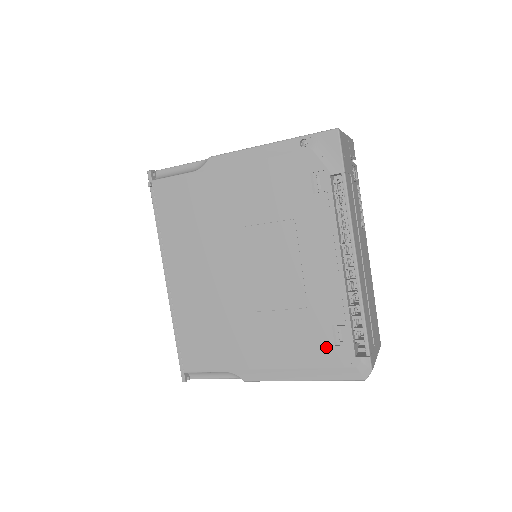
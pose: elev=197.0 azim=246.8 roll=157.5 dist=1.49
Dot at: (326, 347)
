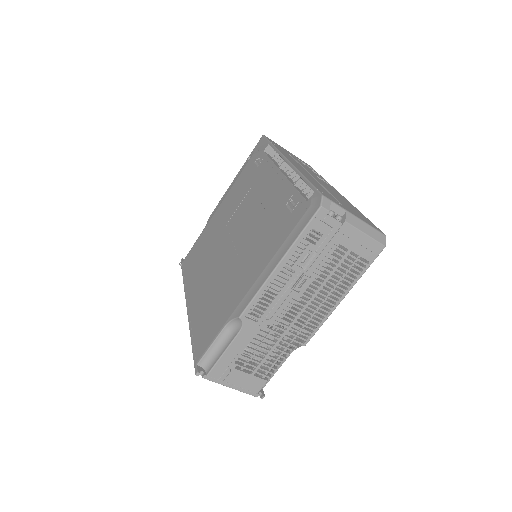
Dot at: (286, 221)
